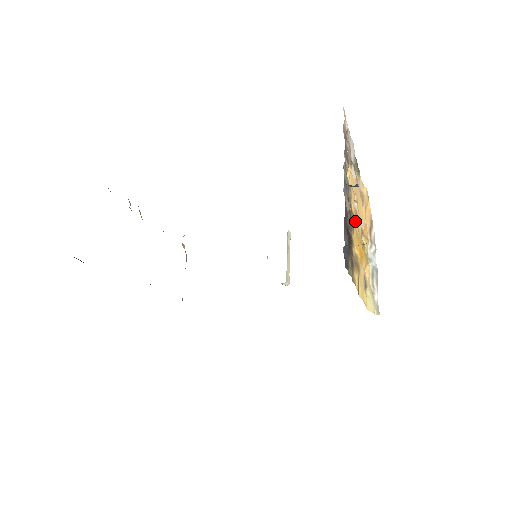
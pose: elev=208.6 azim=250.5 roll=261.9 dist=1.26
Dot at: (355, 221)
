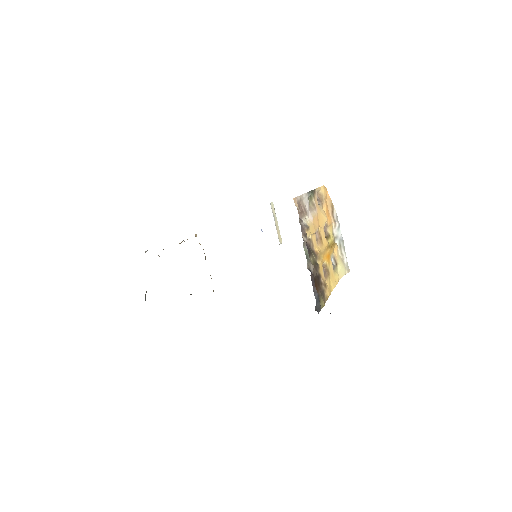
Dot at: (319, 251)
